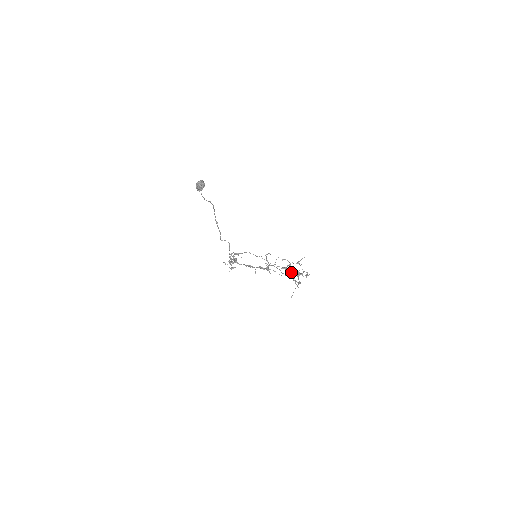
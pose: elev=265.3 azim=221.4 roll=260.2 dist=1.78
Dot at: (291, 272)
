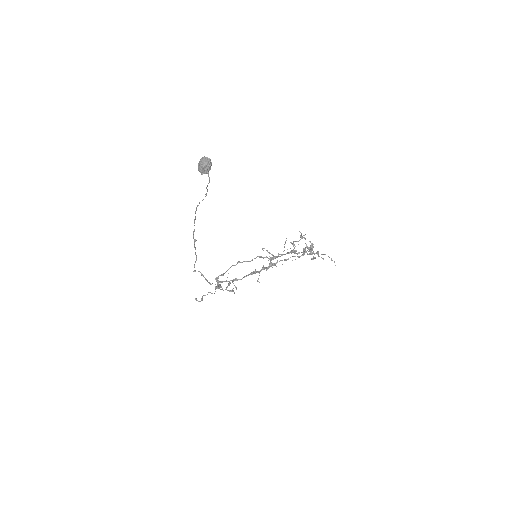
Dot at: (298, 253)
